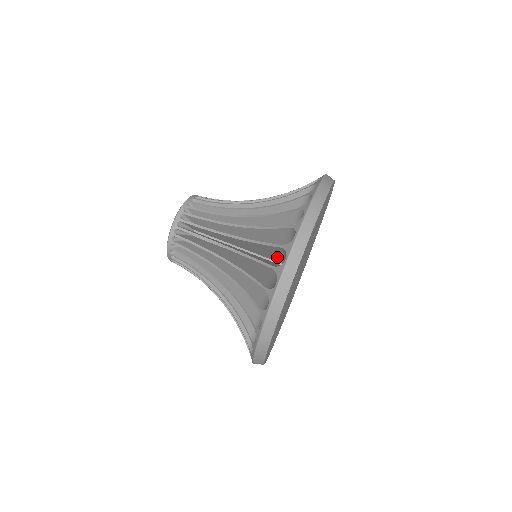
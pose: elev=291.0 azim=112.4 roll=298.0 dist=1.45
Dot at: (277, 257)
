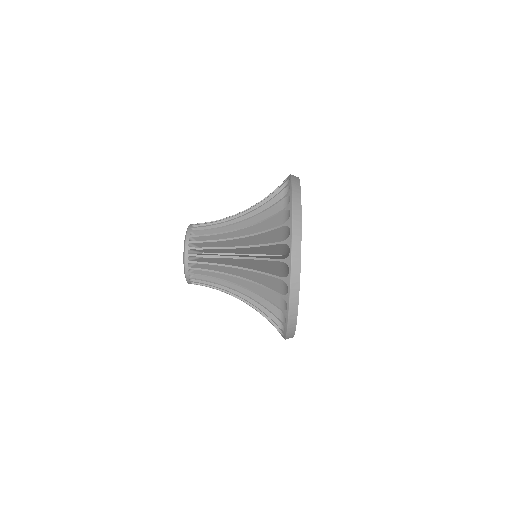
Dot at: occluded
